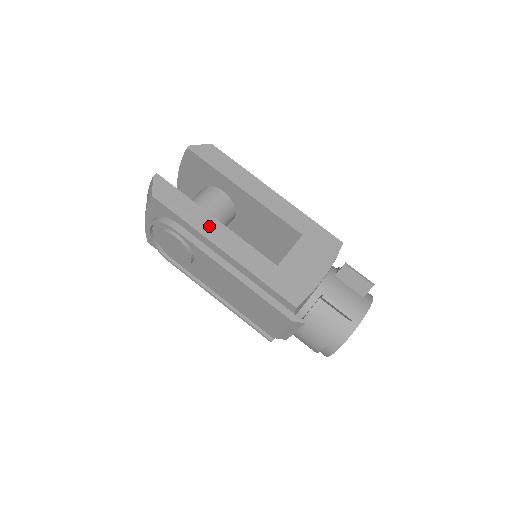
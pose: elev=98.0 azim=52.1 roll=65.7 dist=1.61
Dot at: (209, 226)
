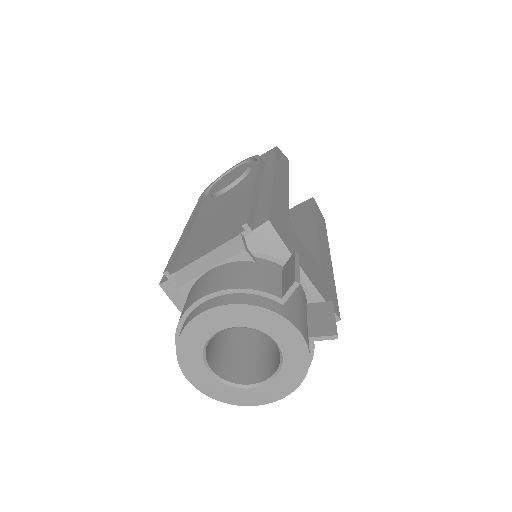
Dot at: (282, 177)
